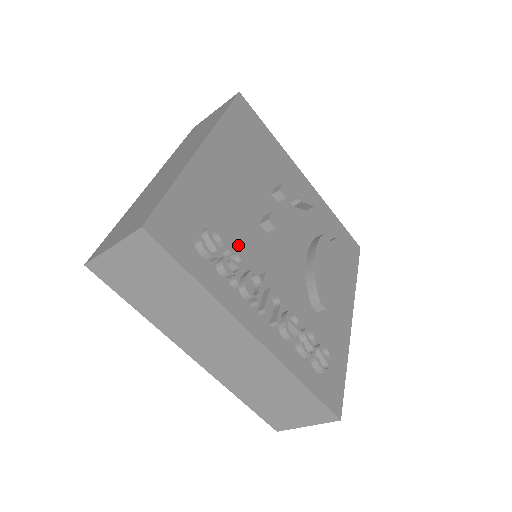
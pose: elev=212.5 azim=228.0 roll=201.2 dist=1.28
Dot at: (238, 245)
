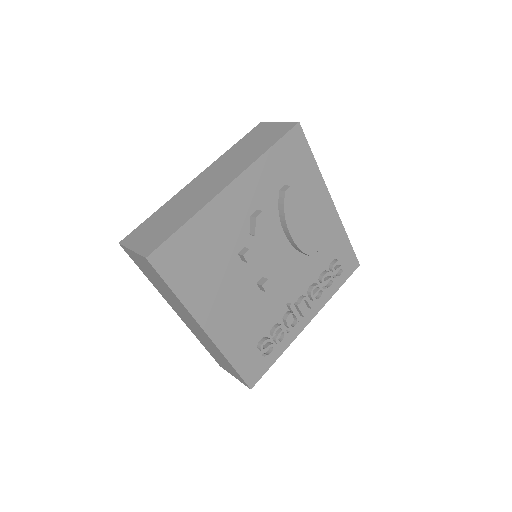
Dot at: (268, 319)
